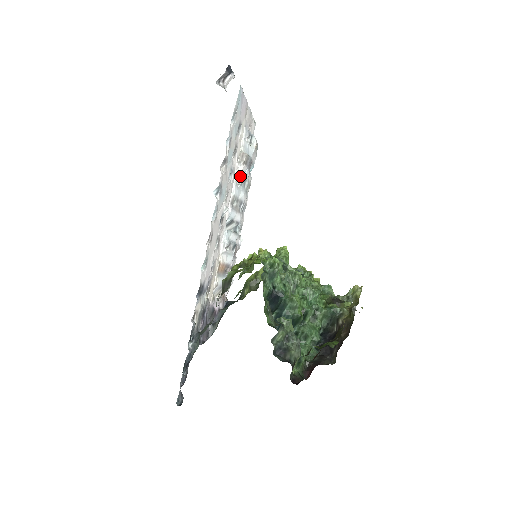
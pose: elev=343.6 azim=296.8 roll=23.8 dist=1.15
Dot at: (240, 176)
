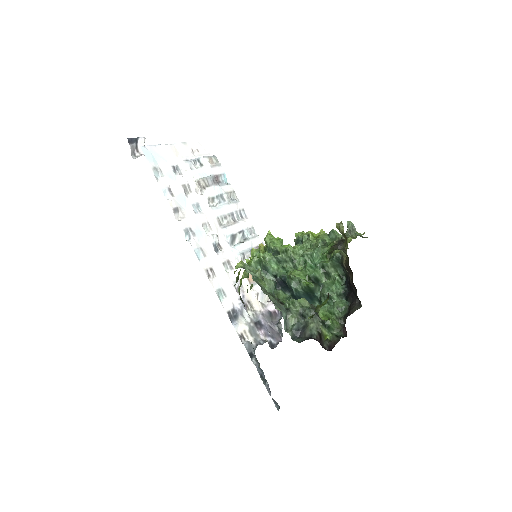
Dot at: (212, 198)
